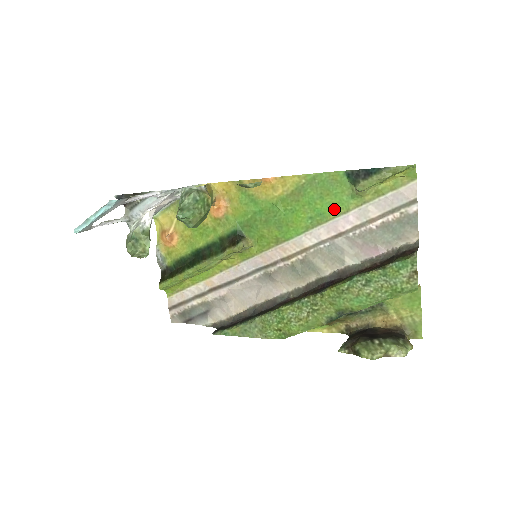
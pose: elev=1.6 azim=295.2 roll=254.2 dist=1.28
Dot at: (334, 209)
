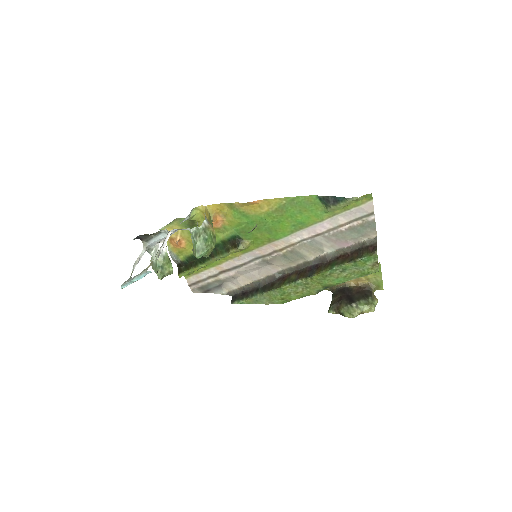
Dot at: (312, 220)
